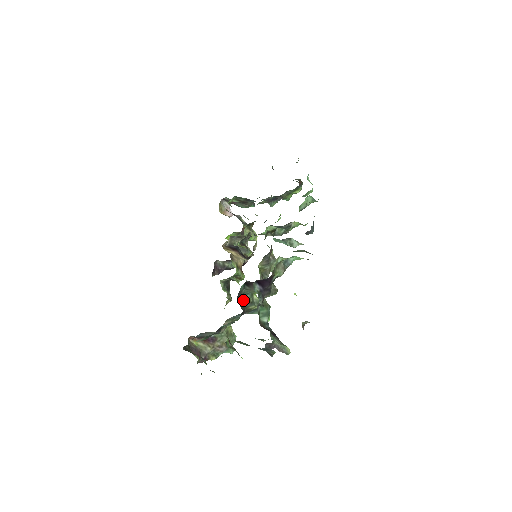
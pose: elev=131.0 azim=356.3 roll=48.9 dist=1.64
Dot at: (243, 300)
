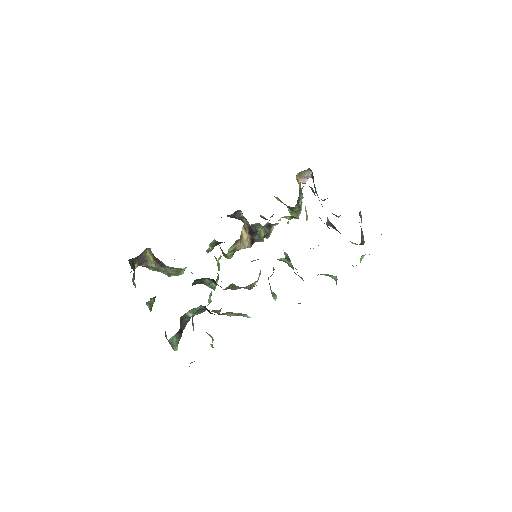
Dot at: occluded
